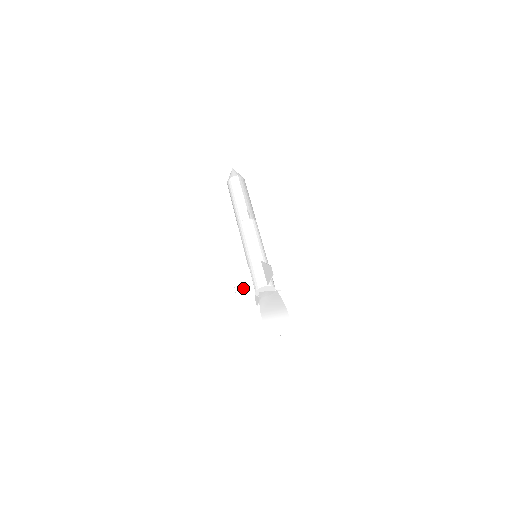
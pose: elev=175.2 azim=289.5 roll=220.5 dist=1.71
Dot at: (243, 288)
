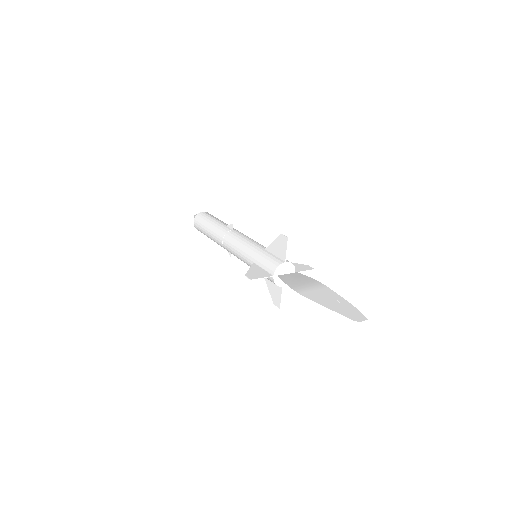
Dot at: (257, 276)
